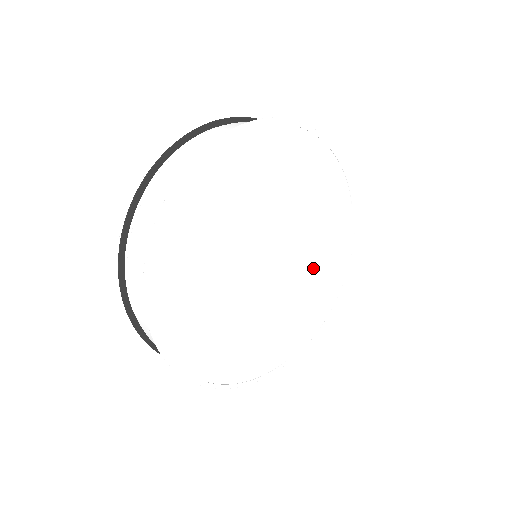
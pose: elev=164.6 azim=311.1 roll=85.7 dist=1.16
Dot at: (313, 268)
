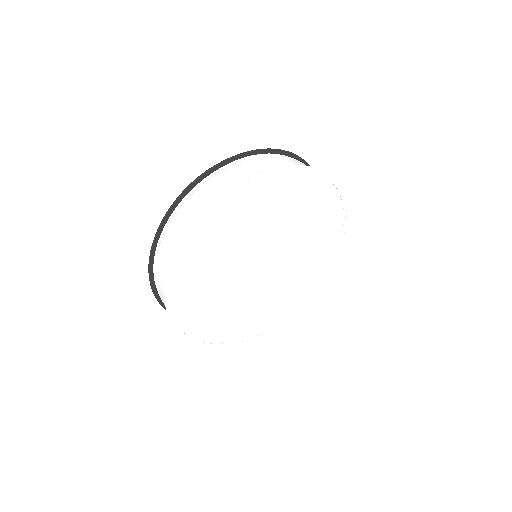
Dot at: (271, 298)
